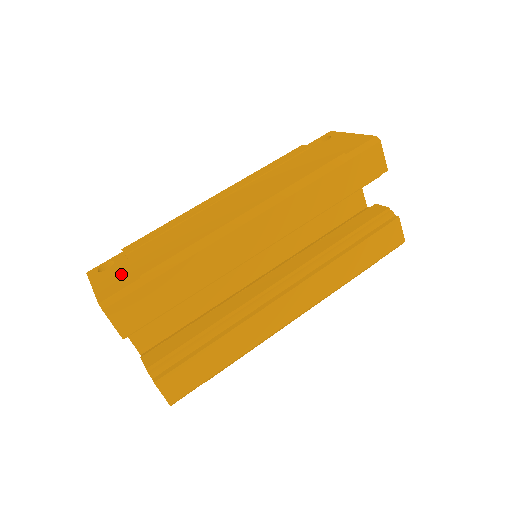
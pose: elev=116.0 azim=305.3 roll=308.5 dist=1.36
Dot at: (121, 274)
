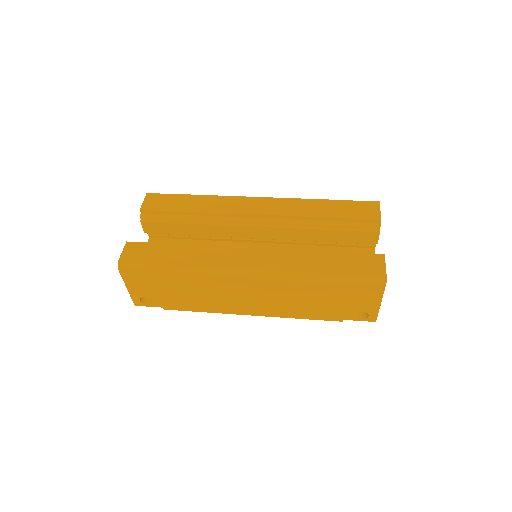
Dot at: occluded
